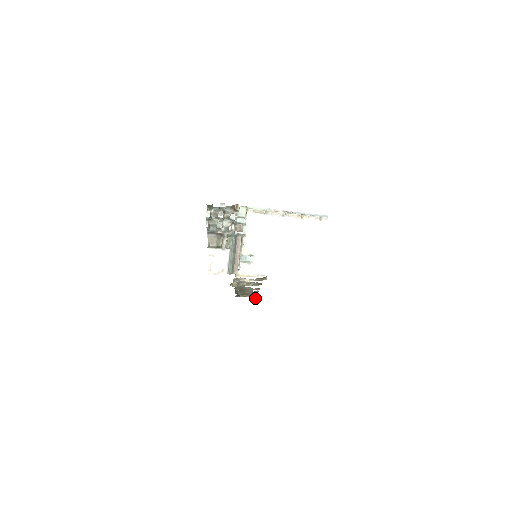
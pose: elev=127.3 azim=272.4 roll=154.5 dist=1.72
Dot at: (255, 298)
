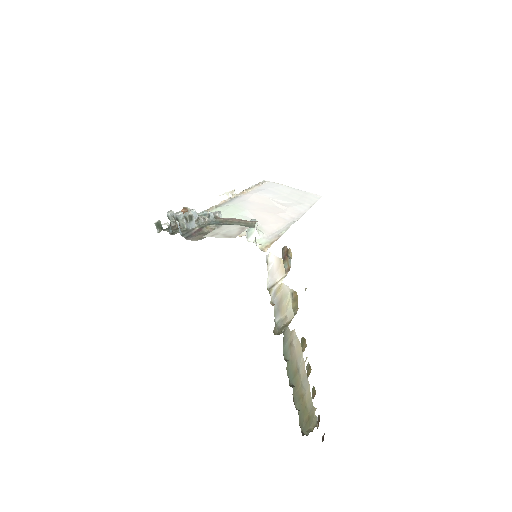
Dot at: (322, 439)
